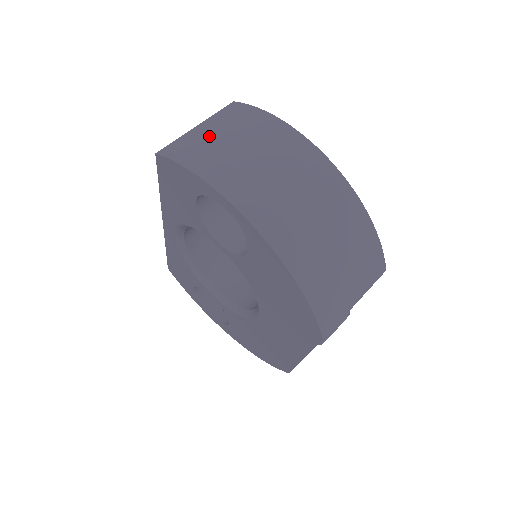
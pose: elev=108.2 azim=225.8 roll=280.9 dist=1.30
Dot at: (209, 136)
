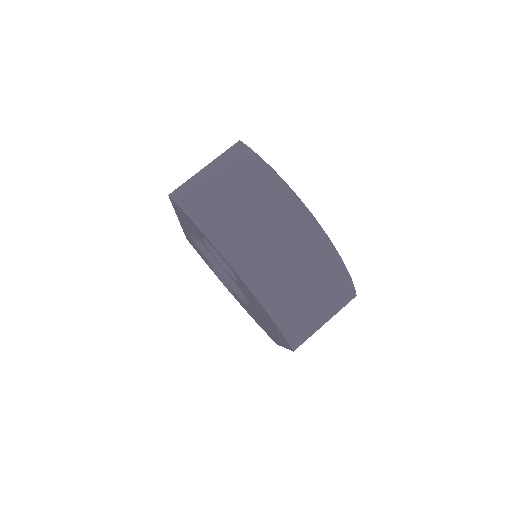
Dot at: (213, 185)
